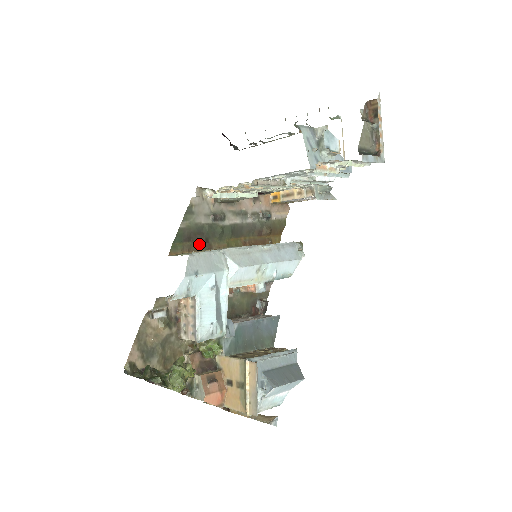
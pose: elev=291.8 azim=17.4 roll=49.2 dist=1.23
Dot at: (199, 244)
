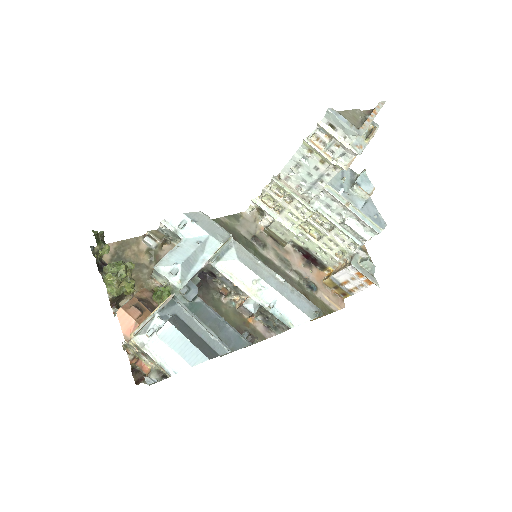
Dot at: occluded
